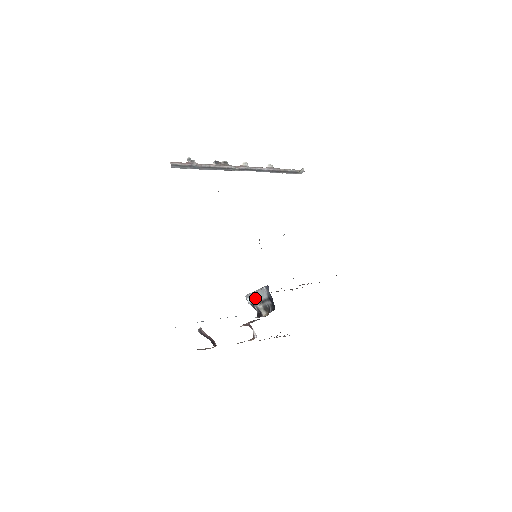
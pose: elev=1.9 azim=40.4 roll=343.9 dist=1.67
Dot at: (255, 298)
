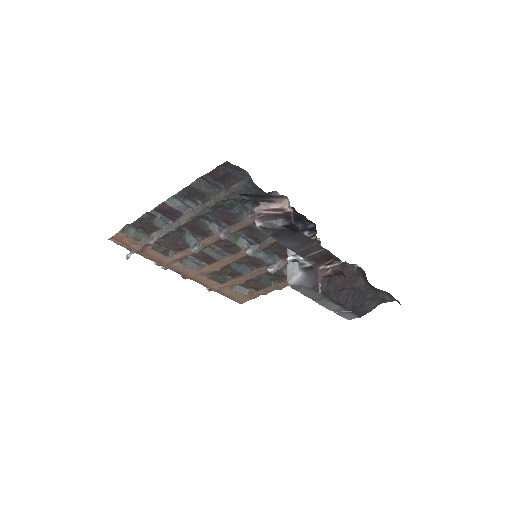
Dot at: occluded
